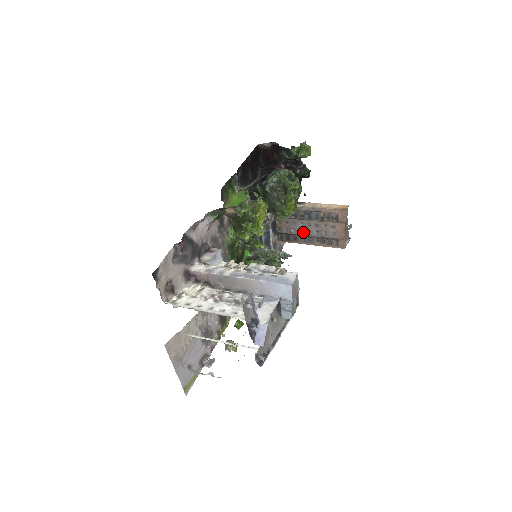
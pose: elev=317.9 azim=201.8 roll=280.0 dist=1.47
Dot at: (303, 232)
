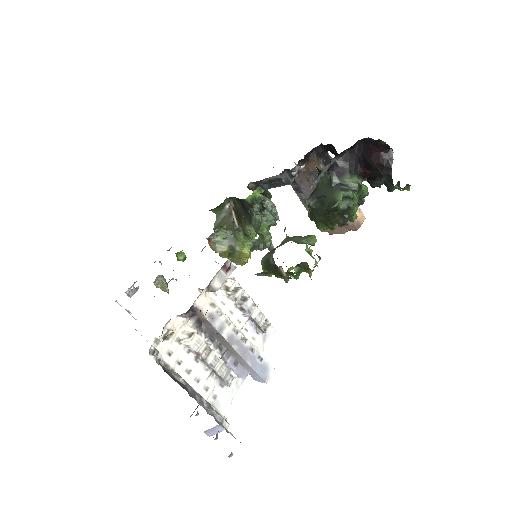
Dot at: occluded
